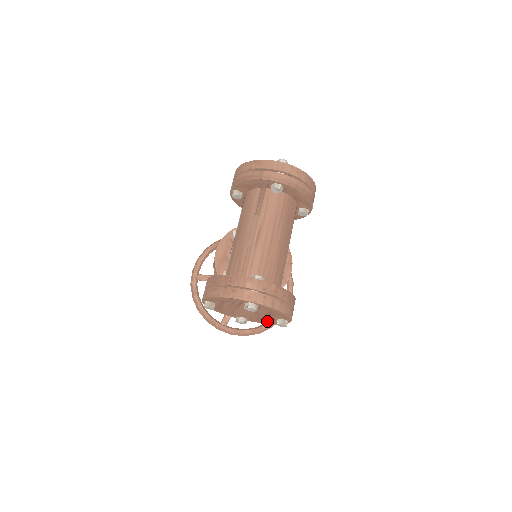
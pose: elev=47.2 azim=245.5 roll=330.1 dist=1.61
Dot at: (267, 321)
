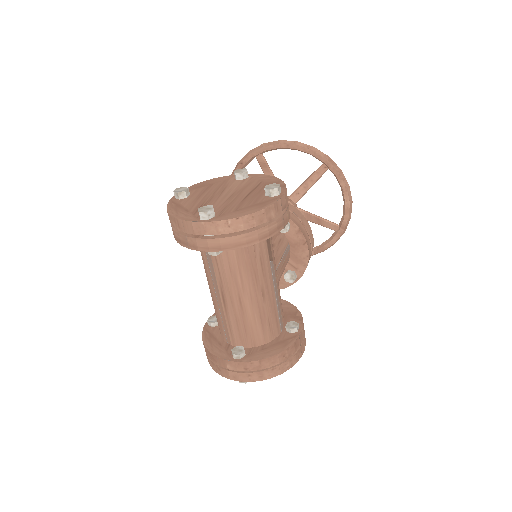
Dot at: occluded
